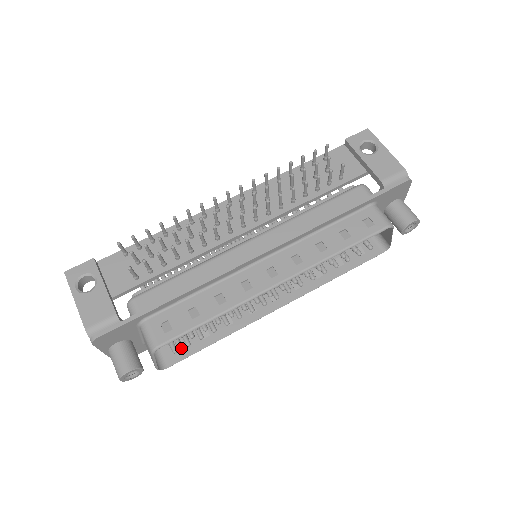
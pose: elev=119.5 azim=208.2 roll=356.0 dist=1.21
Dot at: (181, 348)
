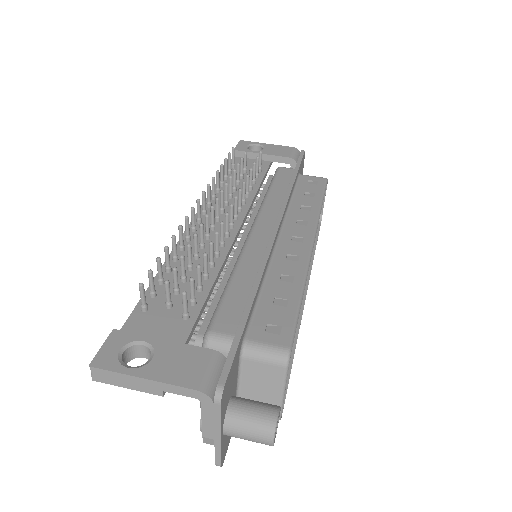
Dot at: occluded
